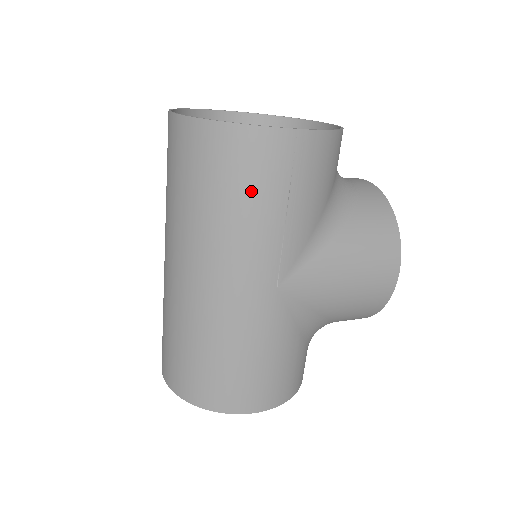
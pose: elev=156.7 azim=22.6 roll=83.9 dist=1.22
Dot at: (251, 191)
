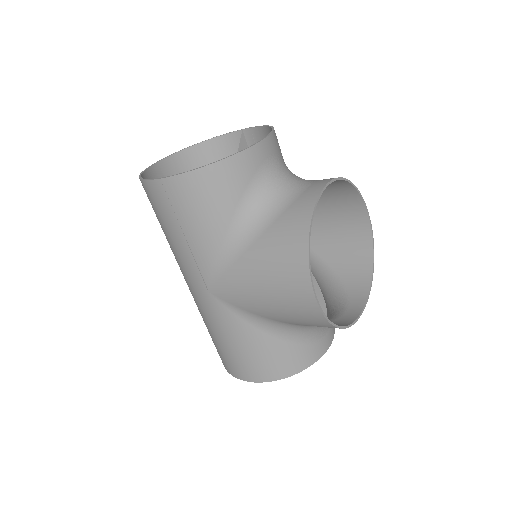
Dot at: (163, 223)
